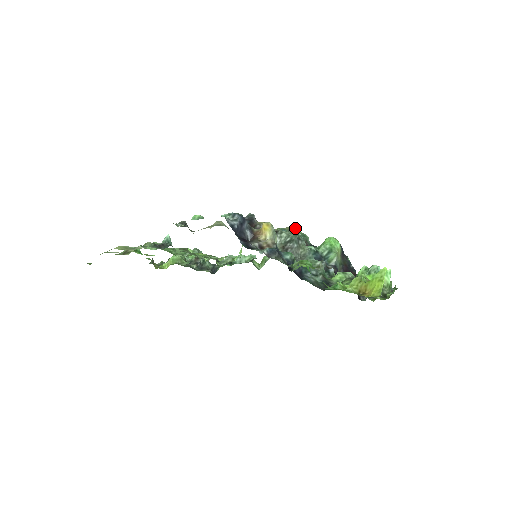
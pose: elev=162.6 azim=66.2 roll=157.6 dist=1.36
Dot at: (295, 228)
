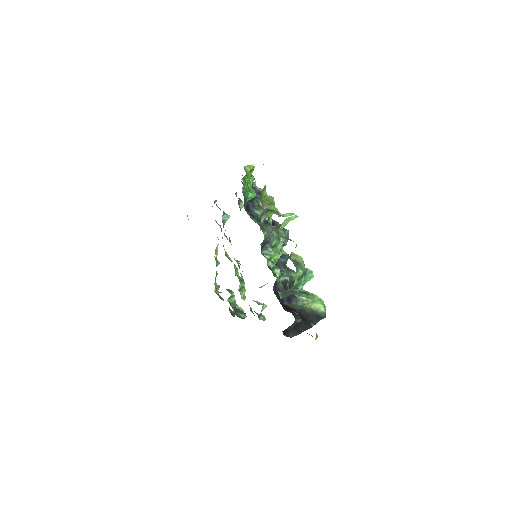
Dot at: occluded
